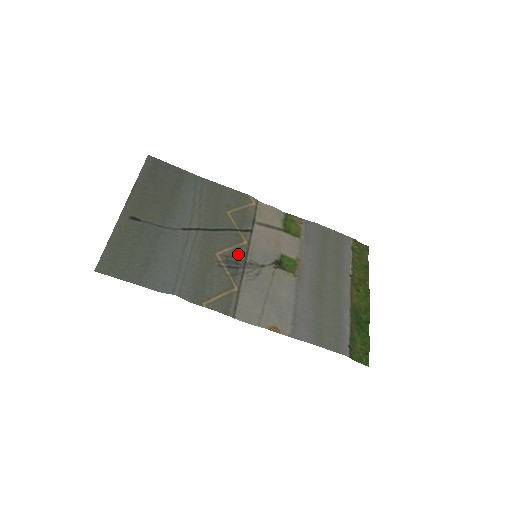
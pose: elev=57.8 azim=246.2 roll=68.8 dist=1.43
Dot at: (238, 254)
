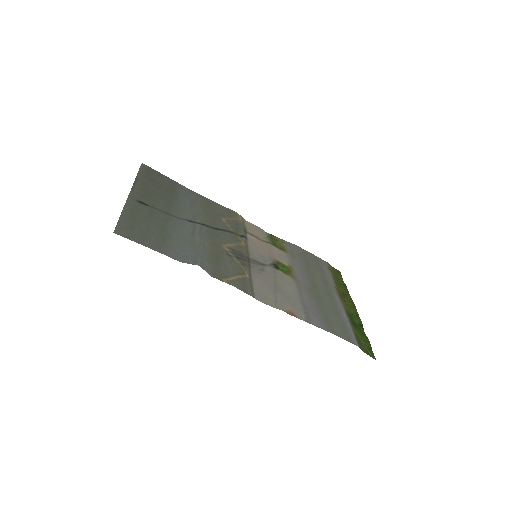
Dot at: (241, 250)
